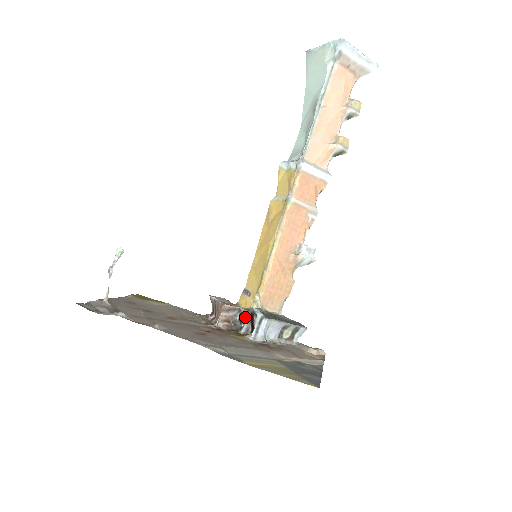
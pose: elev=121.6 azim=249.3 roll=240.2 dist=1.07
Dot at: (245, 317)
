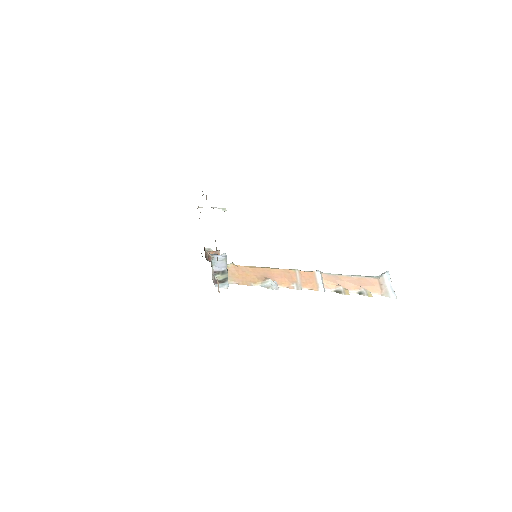
Dot at: occluded
